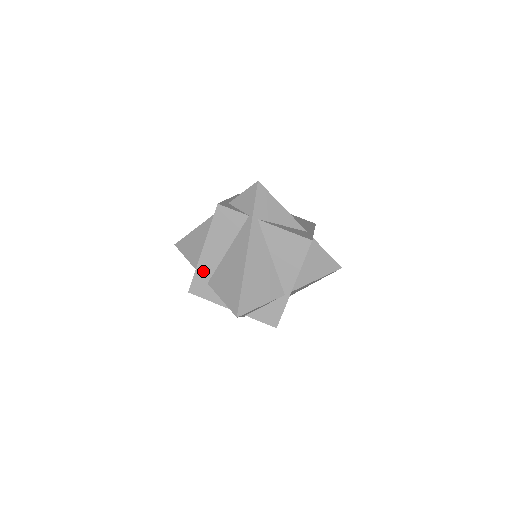
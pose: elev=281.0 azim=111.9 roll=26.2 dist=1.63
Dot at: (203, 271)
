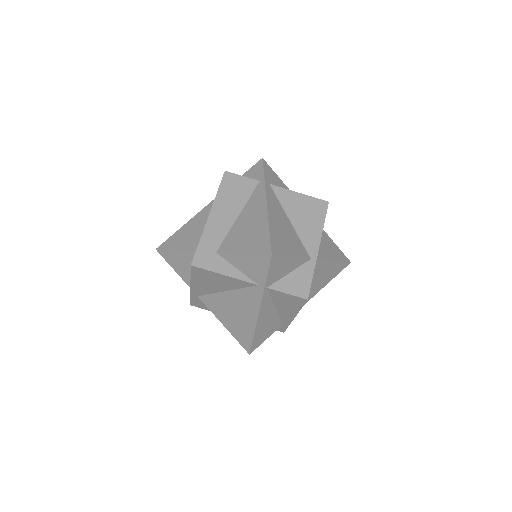
Dot at: (210, 239)
